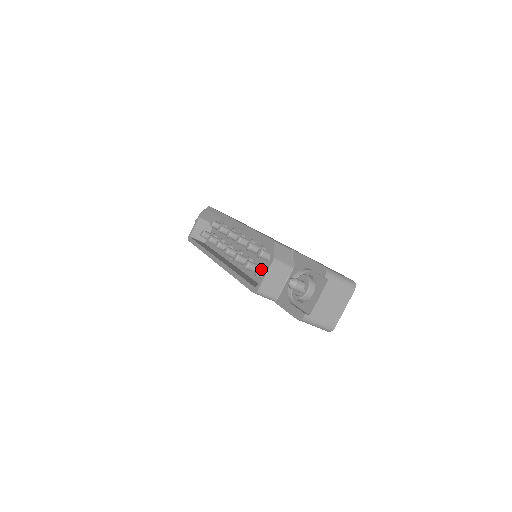
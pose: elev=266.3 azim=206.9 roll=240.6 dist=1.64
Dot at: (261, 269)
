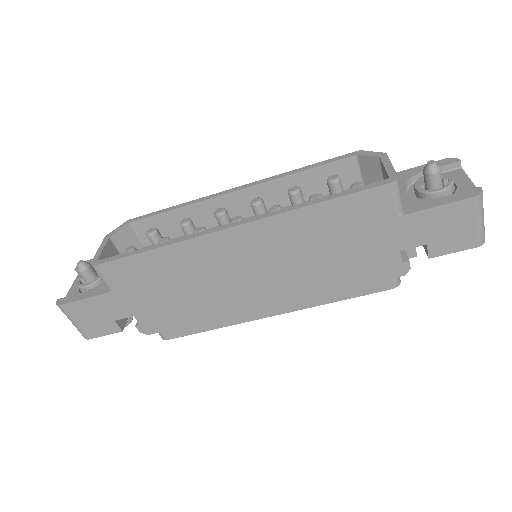
Dot at: (359, 182)
